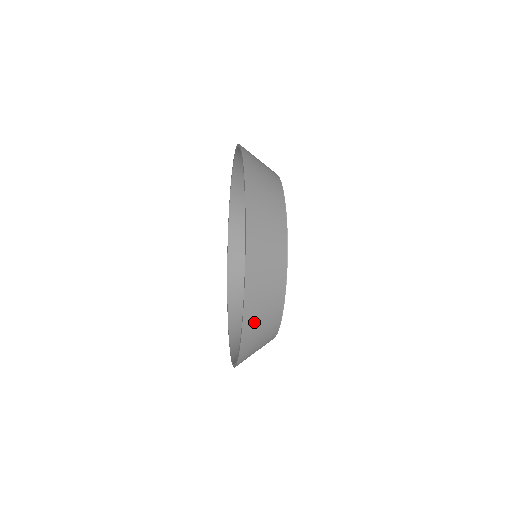
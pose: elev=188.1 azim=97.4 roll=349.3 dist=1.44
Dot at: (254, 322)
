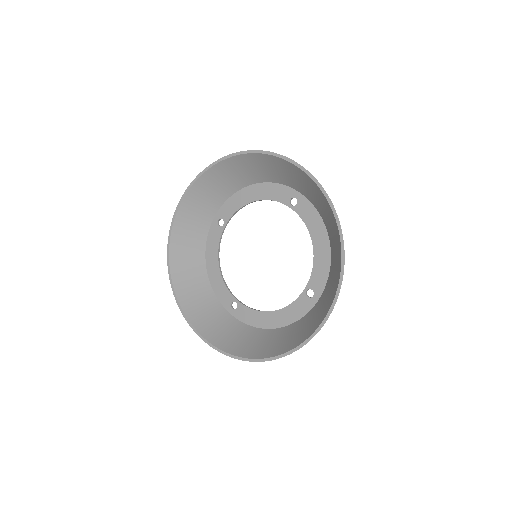
Dot at: occluded
